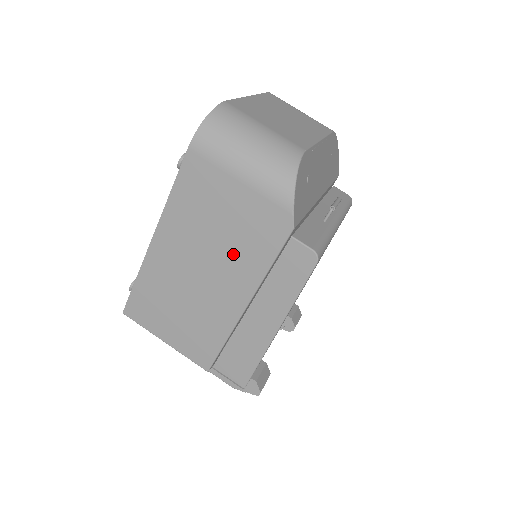
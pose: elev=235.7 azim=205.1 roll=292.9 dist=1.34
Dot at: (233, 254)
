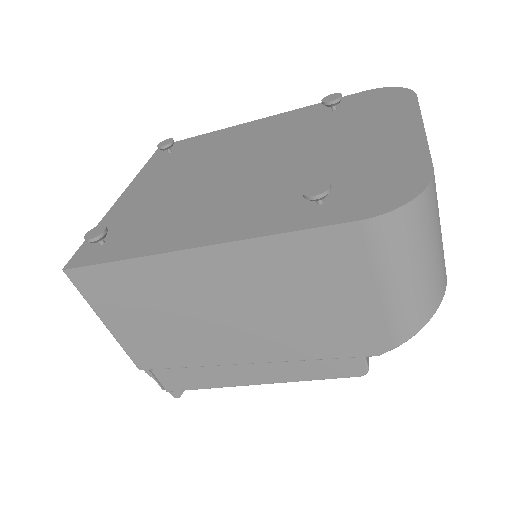
Dot at: (288, 328)
